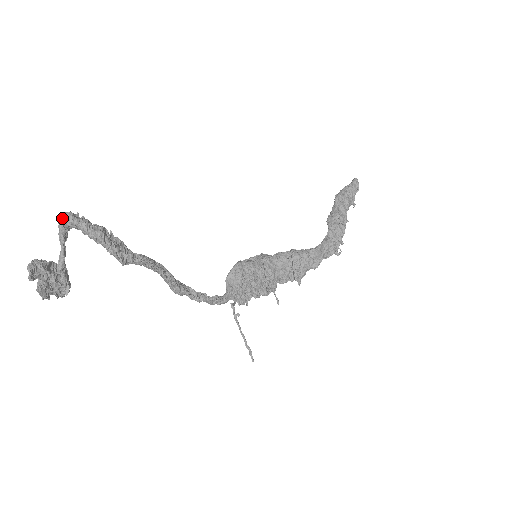
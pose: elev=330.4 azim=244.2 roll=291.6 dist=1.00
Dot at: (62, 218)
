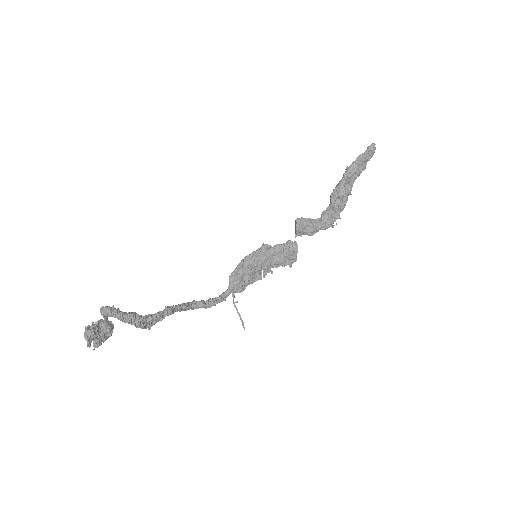
Dot at: (103, 314)
